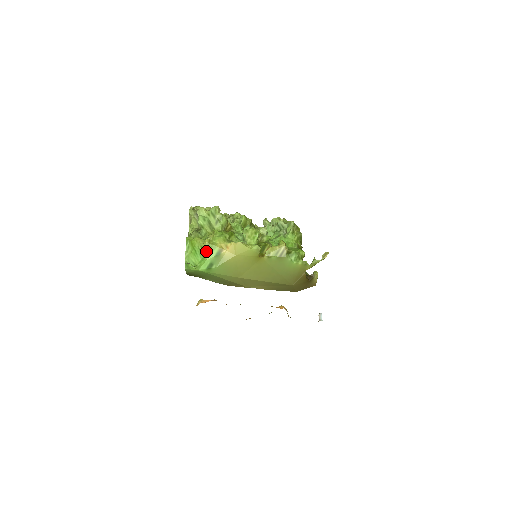
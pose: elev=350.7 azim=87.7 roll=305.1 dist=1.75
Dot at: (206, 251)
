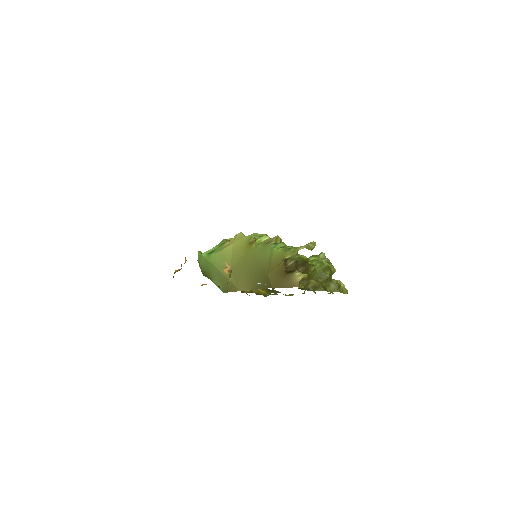
Dot at: occluded
